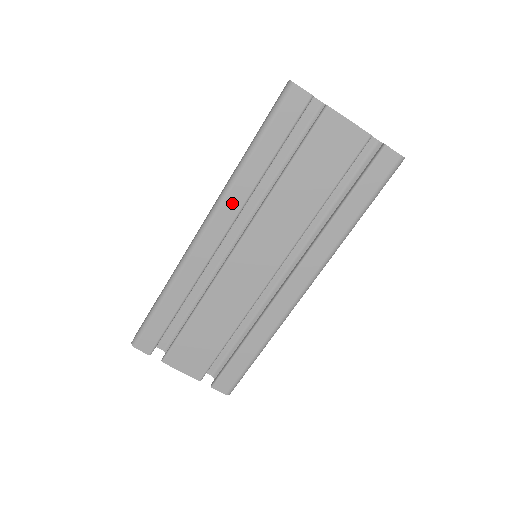
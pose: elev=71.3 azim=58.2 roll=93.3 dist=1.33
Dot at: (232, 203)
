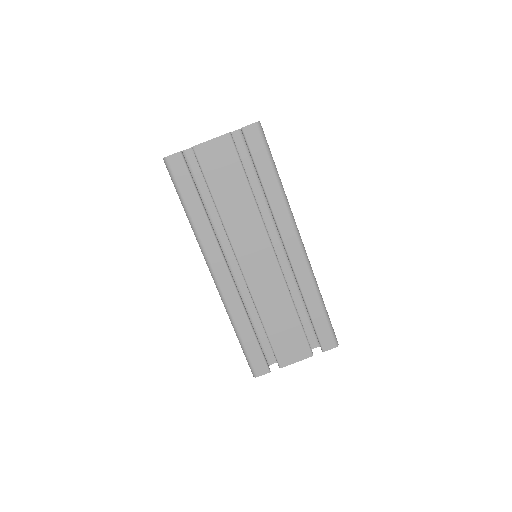
Dot at: (209, 245)
